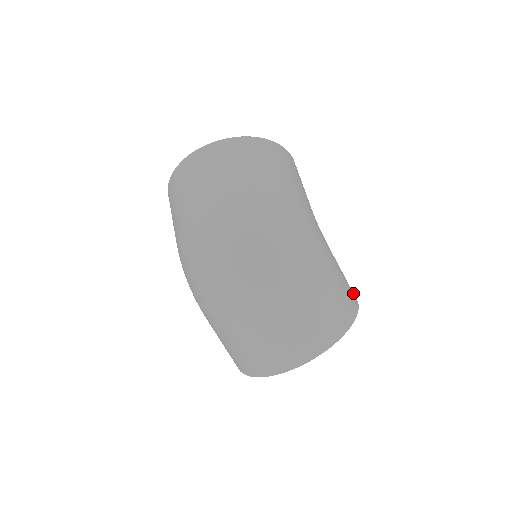
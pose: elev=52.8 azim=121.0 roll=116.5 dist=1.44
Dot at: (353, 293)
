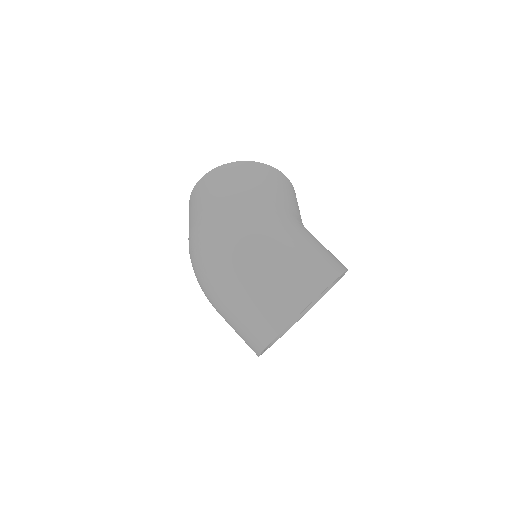
Dot at: (335, 266)
